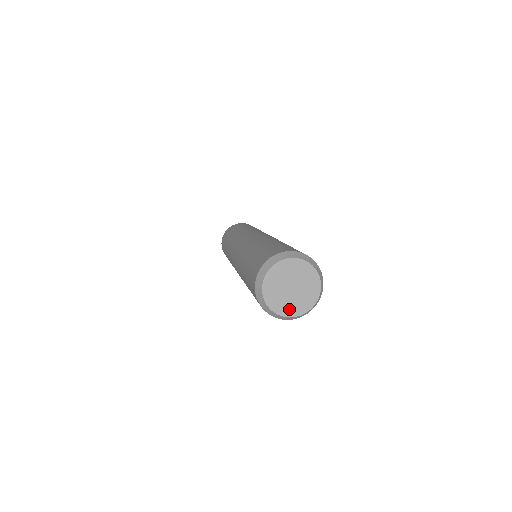
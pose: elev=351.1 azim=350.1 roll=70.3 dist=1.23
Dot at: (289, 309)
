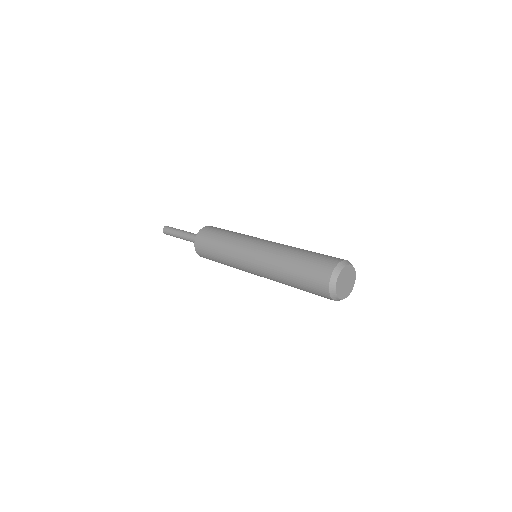
Dot at: (341, 294)
